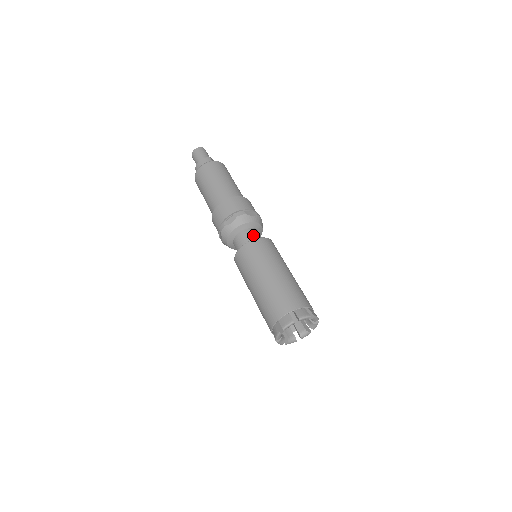
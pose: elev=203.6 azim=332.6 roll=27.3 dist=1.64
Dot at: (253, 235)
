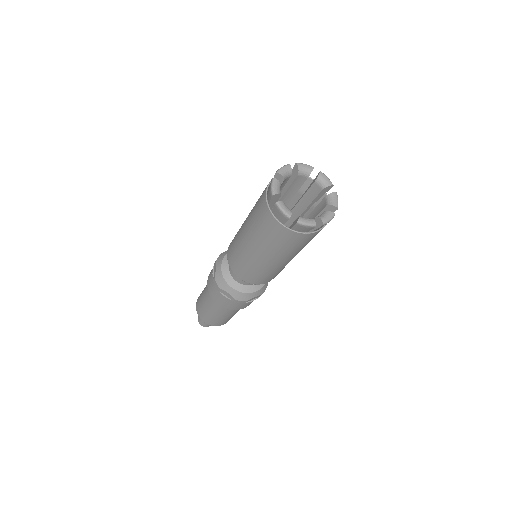
Dot at: occluded
